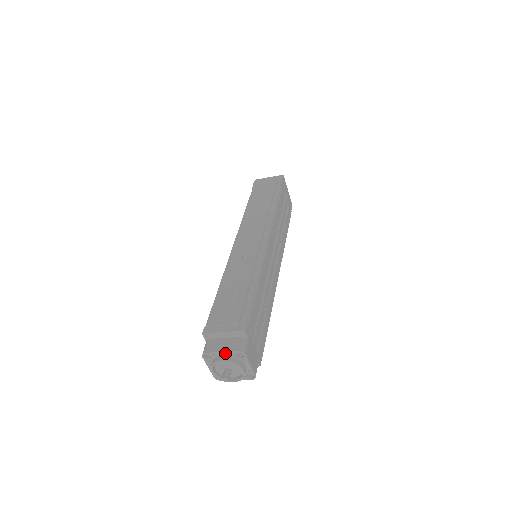
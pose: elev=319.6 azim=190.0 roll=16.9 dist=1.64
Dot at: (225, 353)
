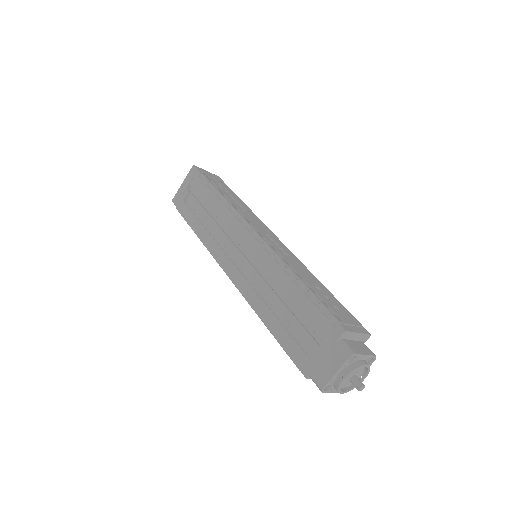
Dot at: (366, 357)
